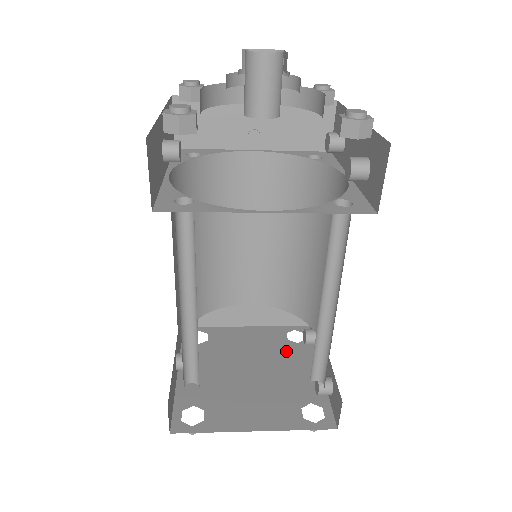
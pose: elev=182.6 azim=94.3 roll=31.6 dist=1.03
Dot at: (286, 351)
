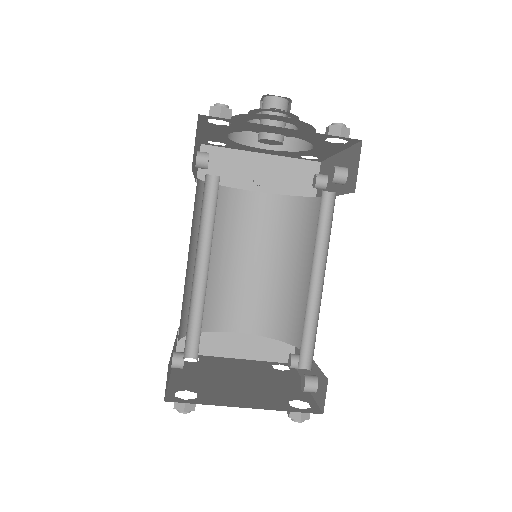
Dot at: (272, 373)
